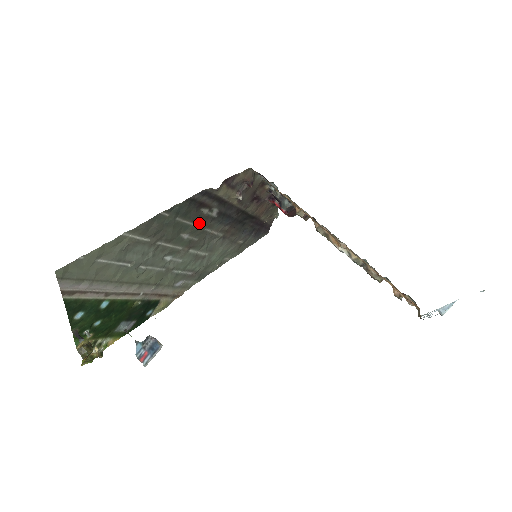
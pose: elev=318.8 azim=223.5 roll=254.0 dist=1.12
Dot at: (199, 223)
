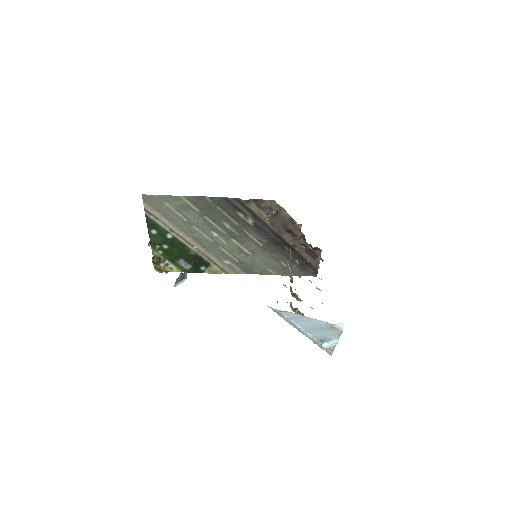
Dot at: (238, 222)
